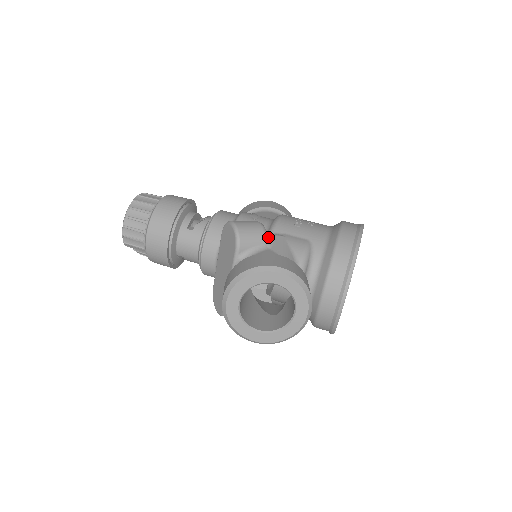
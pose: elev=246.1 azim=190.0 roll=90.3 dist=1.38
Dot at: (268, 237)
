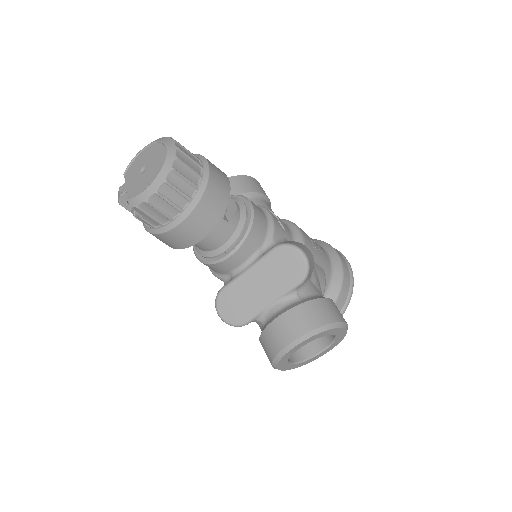
Dot at: occluded
